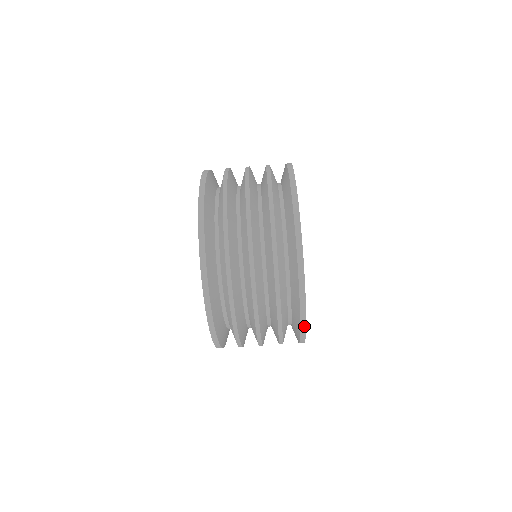
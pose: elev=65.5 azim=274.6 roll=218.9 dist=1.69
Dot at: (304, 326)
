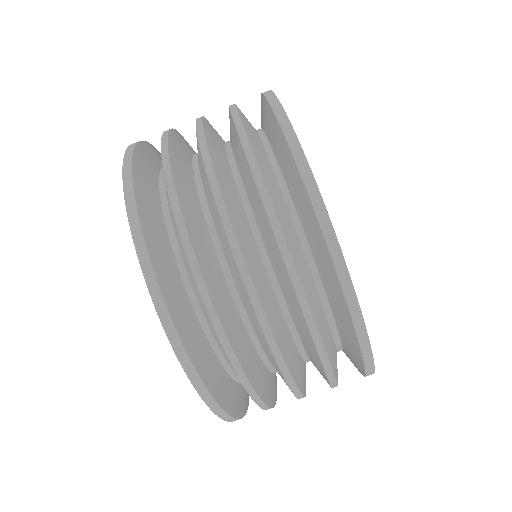
Dot at: (303, 163)
